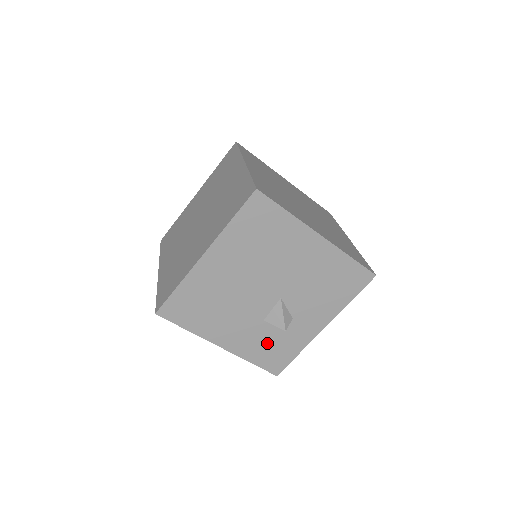
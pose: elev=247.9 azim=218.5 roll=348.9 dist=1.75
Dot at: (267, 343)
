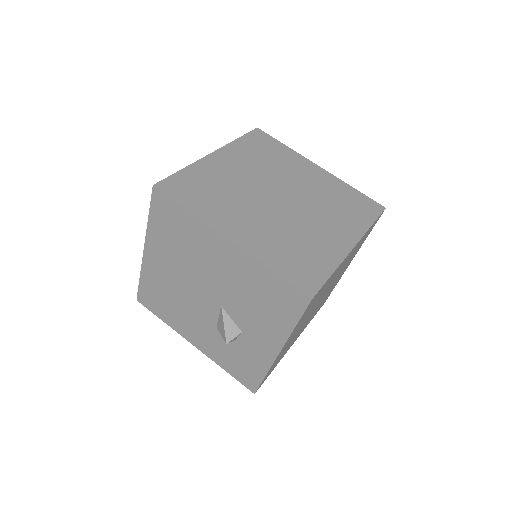
Dot at: (230, 353)
